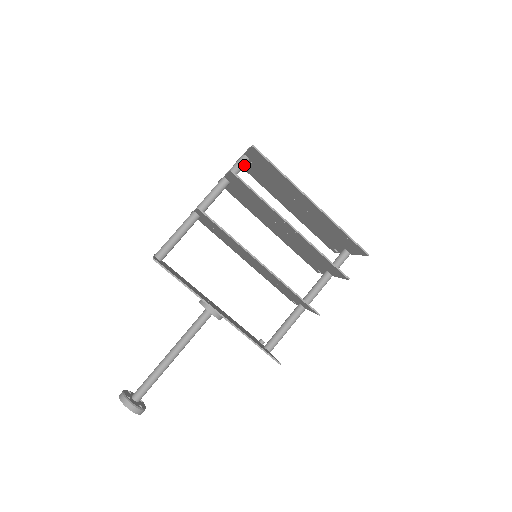
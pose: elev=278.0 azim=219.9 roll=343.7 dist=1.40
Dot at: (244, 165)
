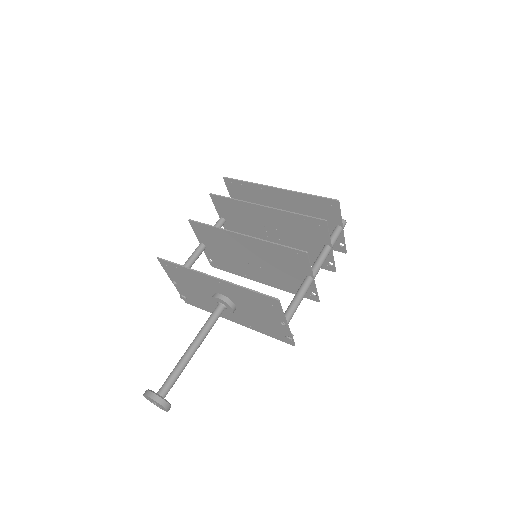
Dot at: occluded
